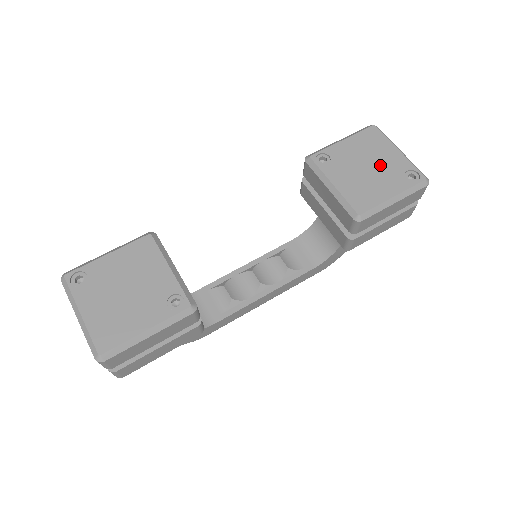
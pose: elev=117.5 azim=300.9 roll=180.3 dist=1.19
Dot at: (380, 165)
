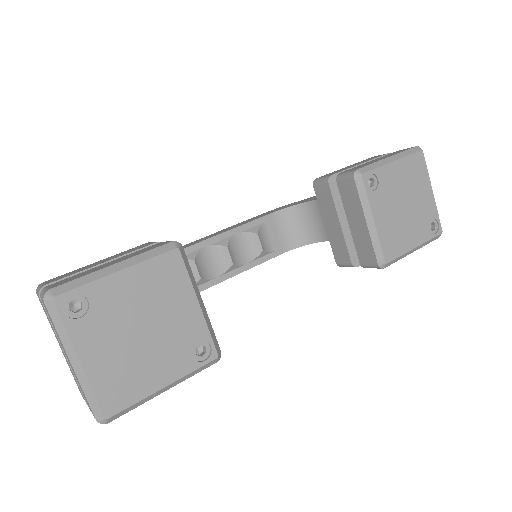
Dot at: (415, 206)
